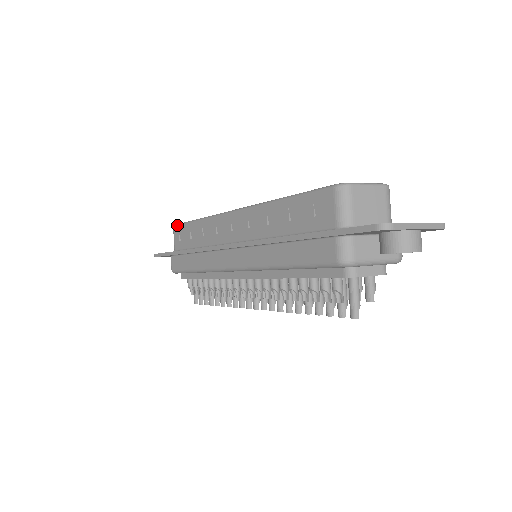
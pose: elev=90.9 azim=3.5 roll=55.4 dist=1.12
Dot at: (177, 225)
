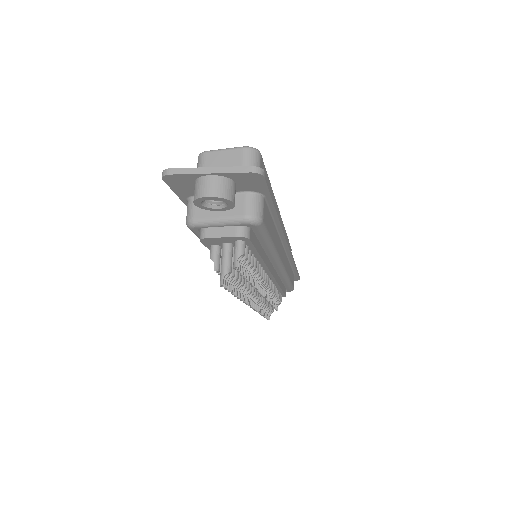
Dot at: occluded
